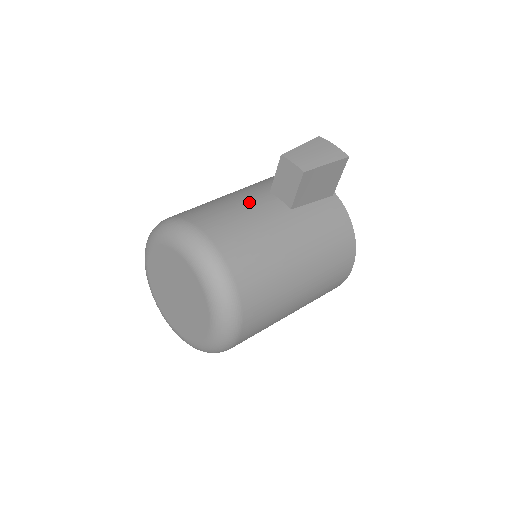
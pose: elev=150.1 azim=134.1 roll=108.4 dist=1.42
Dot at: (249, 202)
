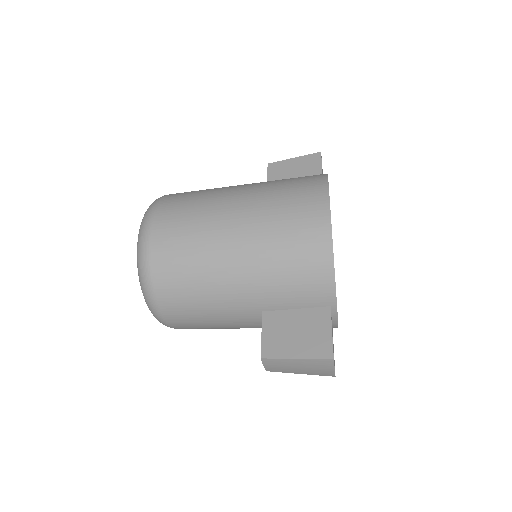
Dot at: occluded
